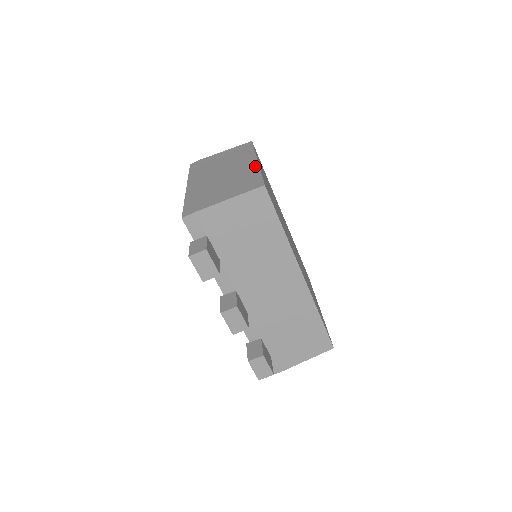
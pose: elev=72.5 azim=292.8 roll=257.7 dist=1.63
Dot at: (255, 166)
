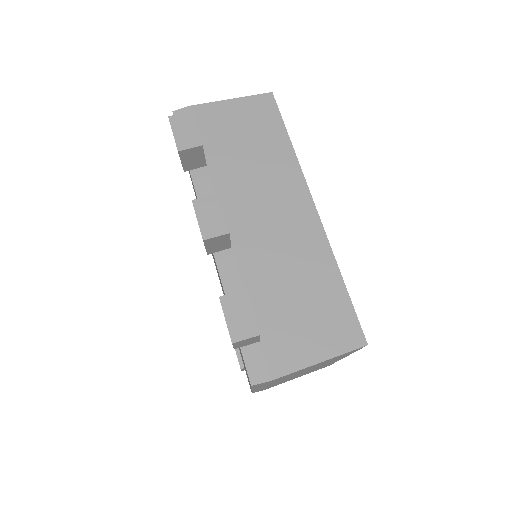
Dot at: occluded
